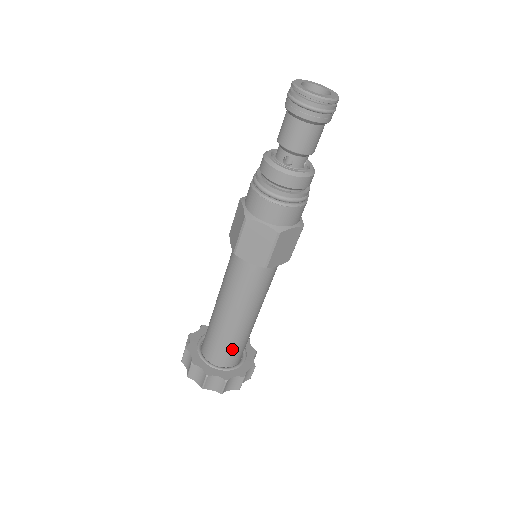
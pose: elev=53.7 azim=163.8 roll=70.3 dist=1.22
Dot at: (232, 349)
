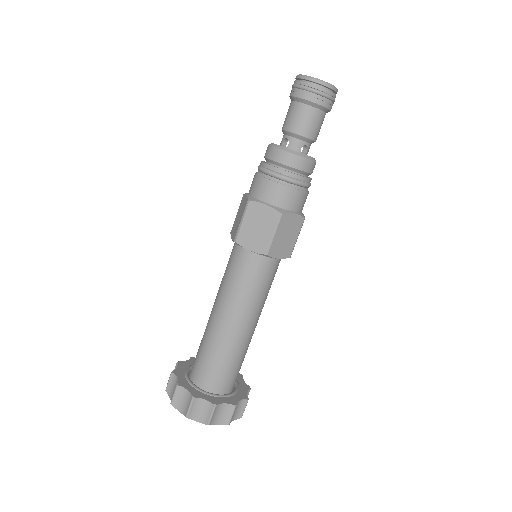
Dot at: (241, 365)
